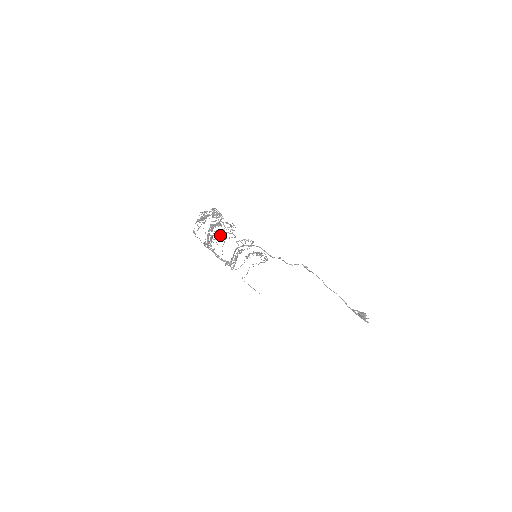
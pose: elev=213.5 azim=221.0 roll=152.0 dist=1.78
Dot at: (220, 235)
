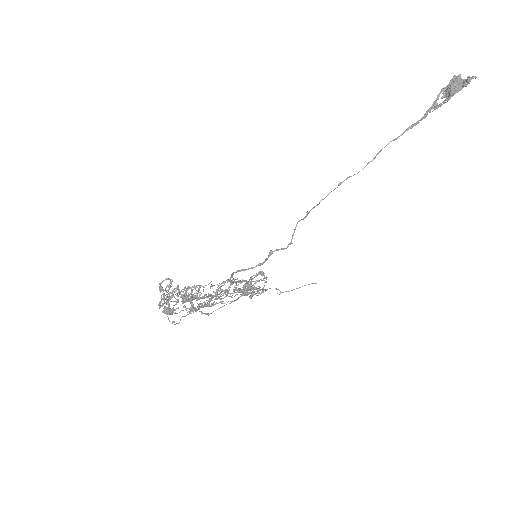
Dot at: occluded
